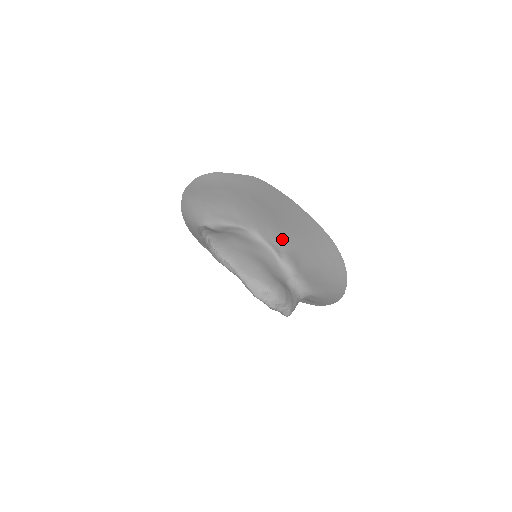
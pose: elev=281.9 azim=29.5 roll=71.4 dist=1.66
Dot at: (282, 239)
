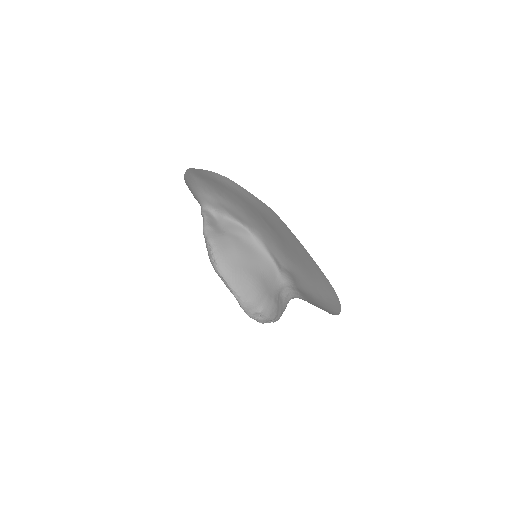
Dot at: (286, 261)
